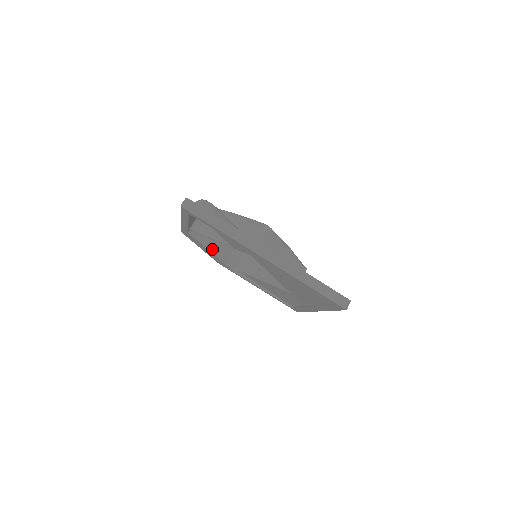
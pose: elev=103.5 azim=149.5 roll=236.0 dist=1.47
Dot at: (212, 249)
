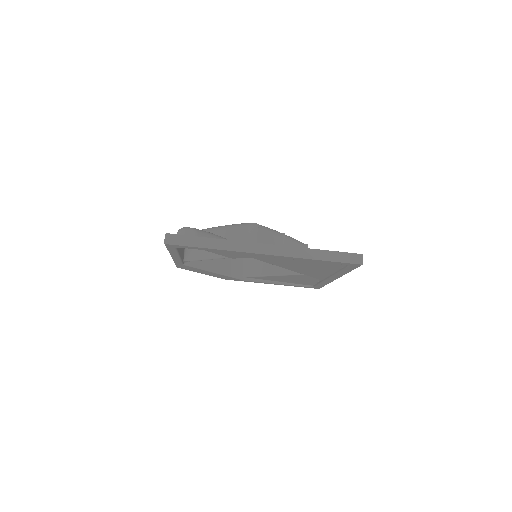
Dot at: (213, 269)
